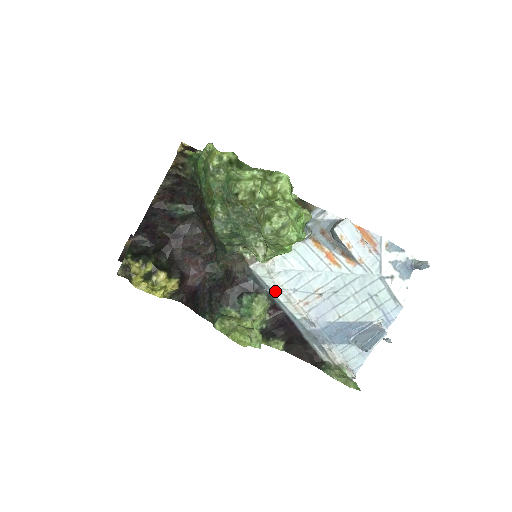
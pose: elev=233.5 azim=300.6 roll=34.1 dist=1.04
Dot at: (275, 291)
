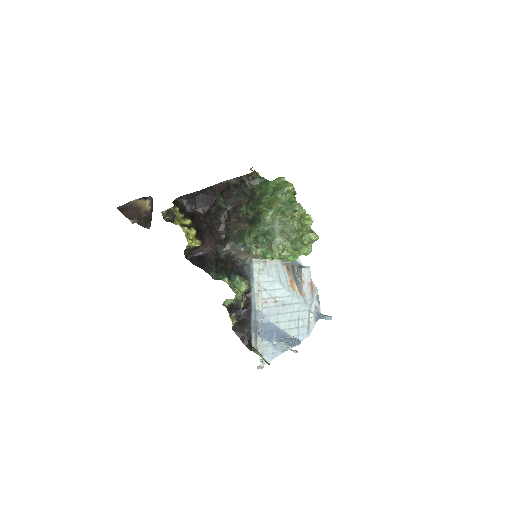
Dot at: (255, 283)
